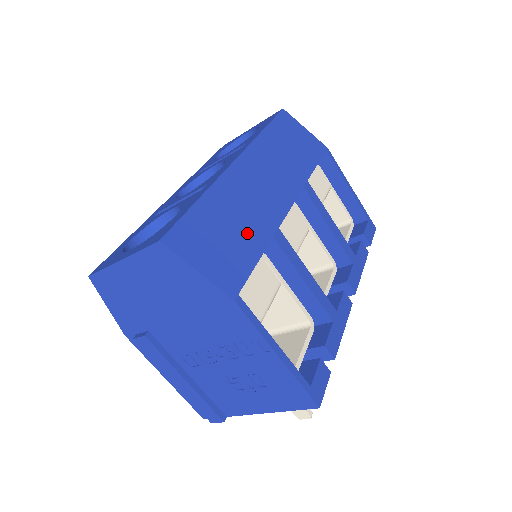
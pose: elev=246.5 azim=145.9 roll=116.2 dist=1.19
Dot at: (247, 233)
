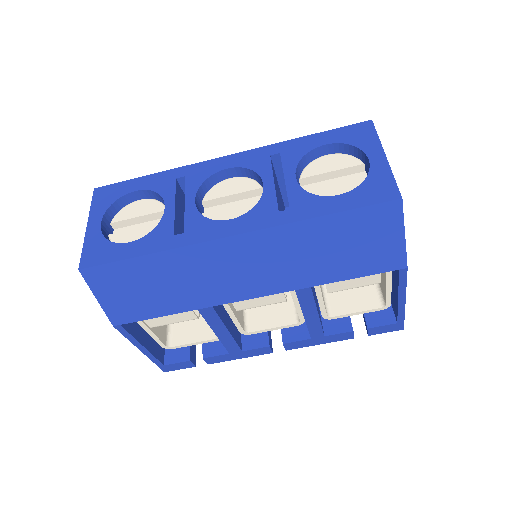
Dot at: (171, 297)
